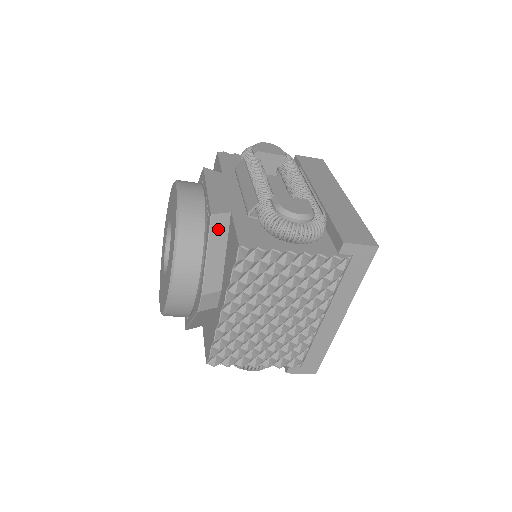
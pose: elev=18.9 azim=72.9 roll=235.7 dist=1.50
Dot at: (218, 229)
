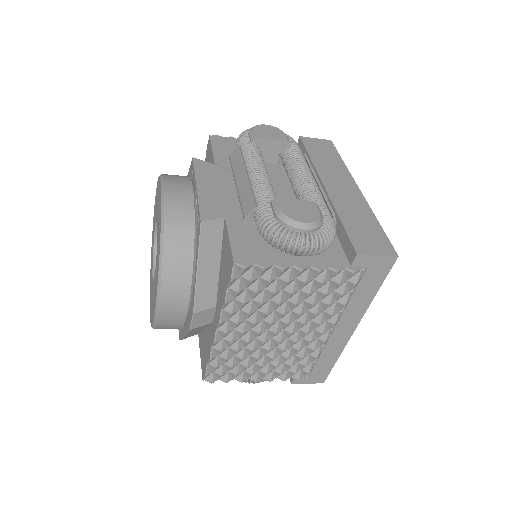
Dot at: (210, 238)
